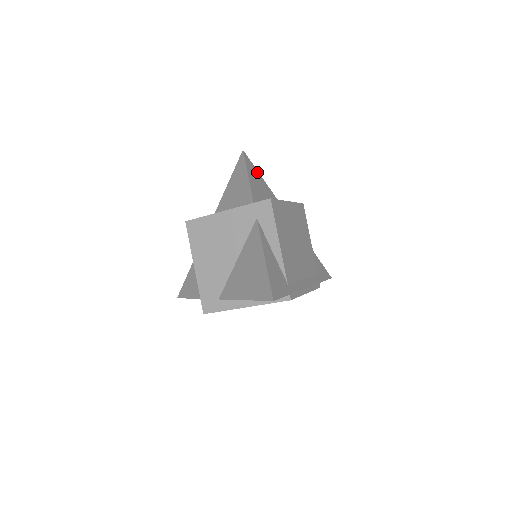
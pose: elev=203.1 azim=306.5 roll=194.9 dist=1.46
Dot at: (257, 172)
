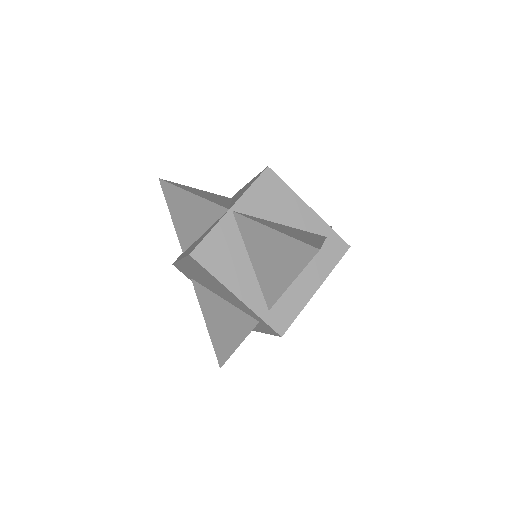
Dot at: occluded
